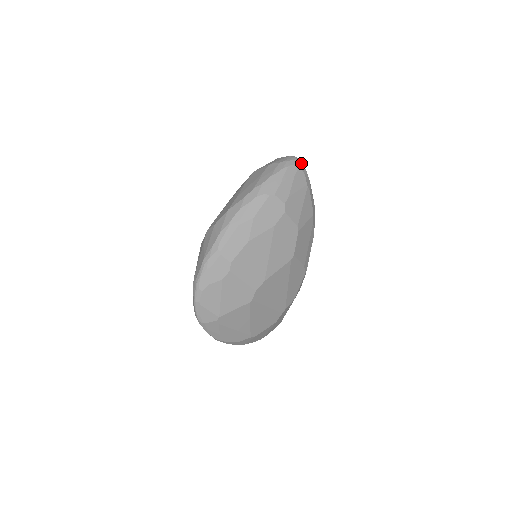
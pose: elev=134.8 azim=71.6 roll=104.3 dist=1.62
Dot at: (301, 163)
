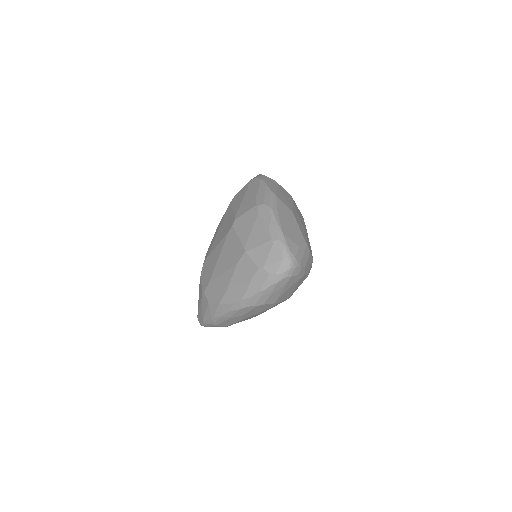
Dot at: (295, 268)
